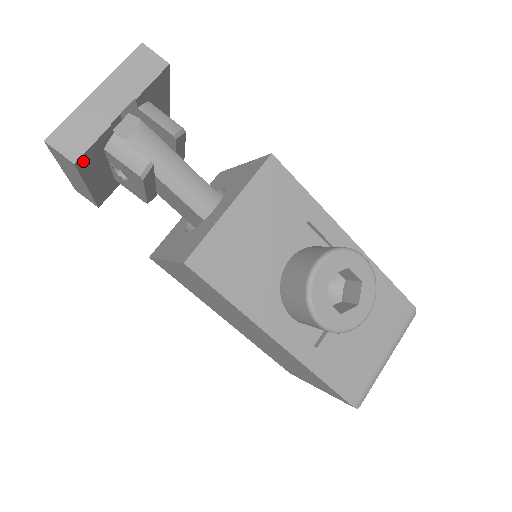
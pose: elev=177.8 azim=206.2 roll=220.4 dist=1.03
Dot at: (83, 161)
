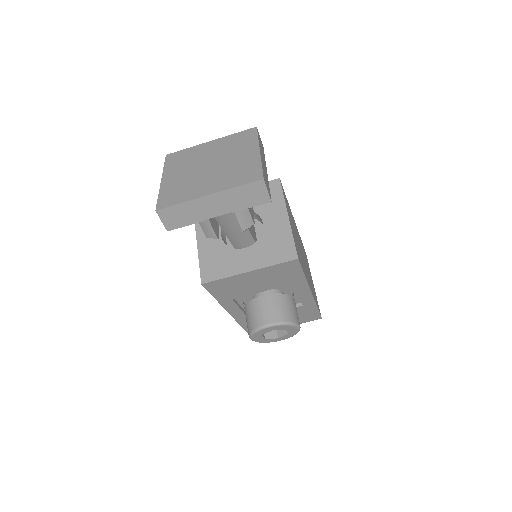
Dot at: occluded
